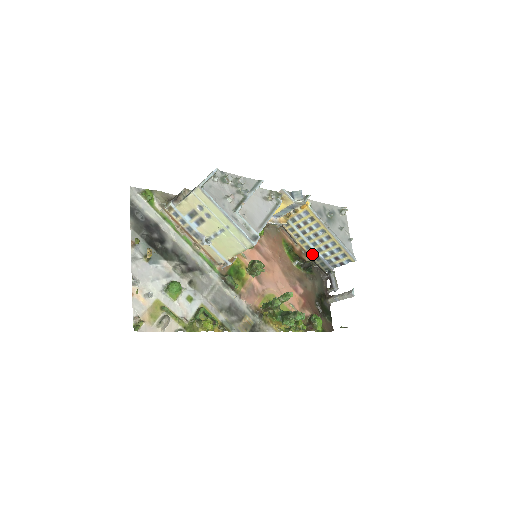
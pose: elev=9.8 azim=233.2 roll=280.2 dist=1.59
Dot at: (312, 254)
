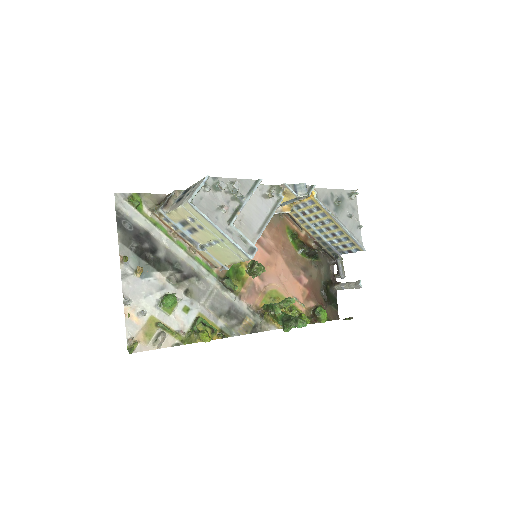
Dot at: (318, 239)
